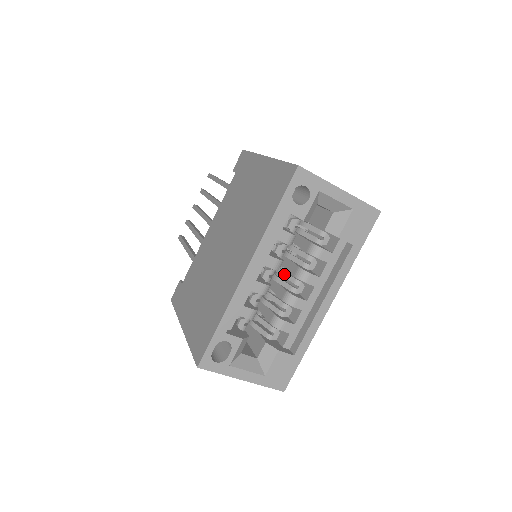
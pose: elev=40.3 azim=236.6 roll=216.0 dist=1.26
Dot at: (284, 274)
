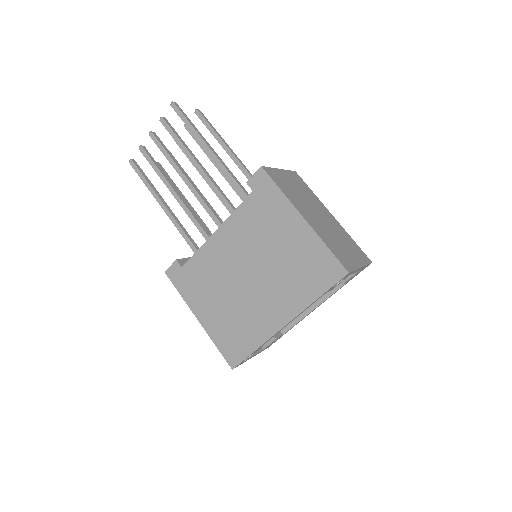
Dot at: occluded
